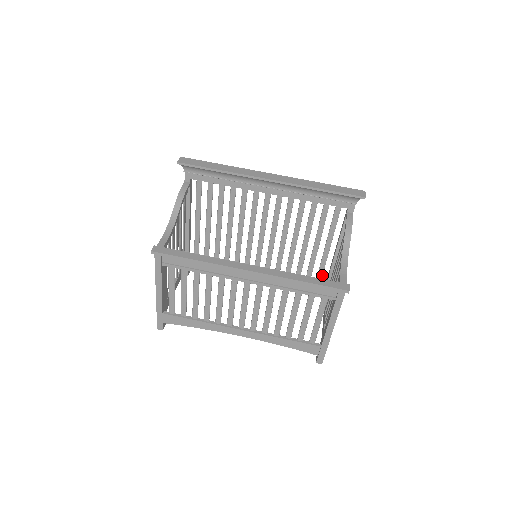
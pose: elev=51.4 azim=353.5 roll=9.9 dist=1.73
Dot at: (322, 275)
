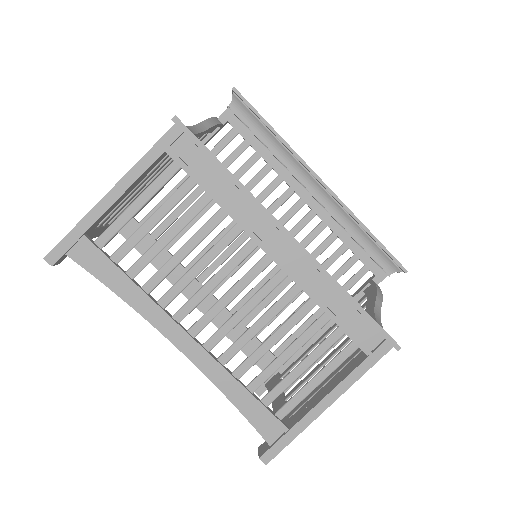
Dot at: occluded
